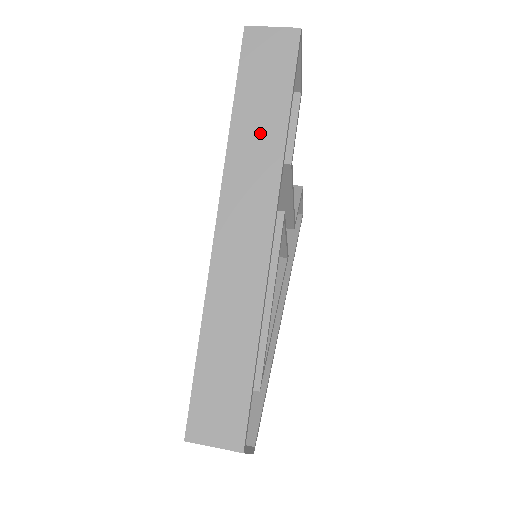
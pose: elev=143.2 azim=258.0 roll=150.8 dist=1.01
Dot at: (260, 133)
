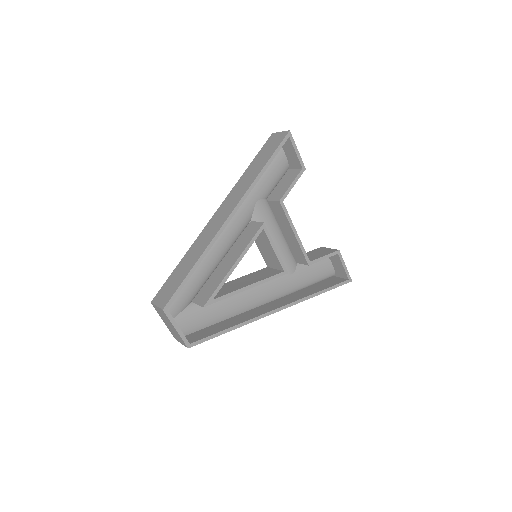
Dot at: (251, 174)
